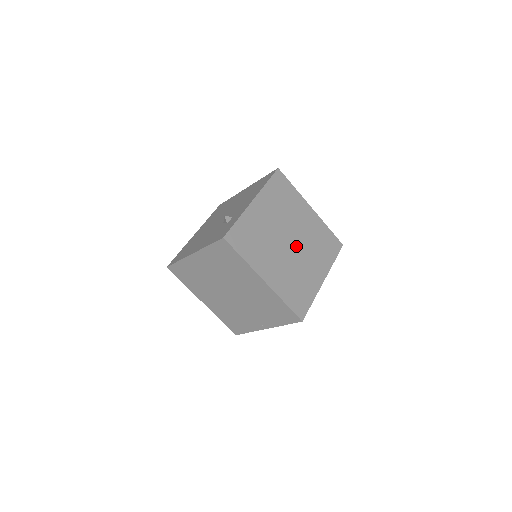
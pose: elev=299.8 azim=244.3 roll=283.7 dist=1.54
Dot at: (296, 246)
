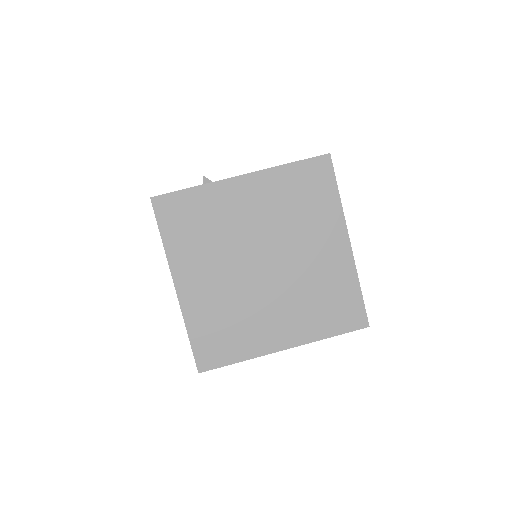
Dot at: (271, 276)
